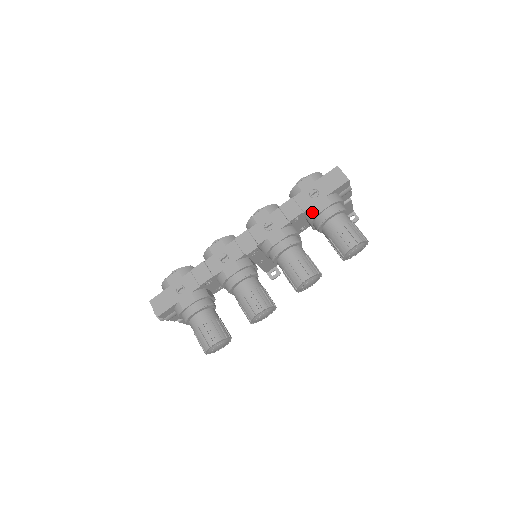
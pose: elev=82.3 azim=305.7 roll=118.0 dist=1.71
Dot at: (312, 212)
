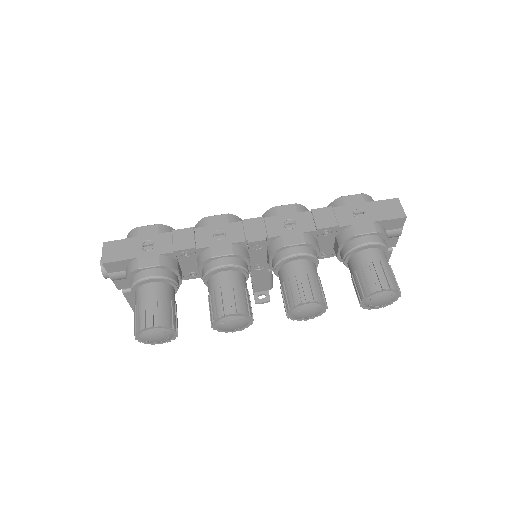
Dot at: (348, 231)
